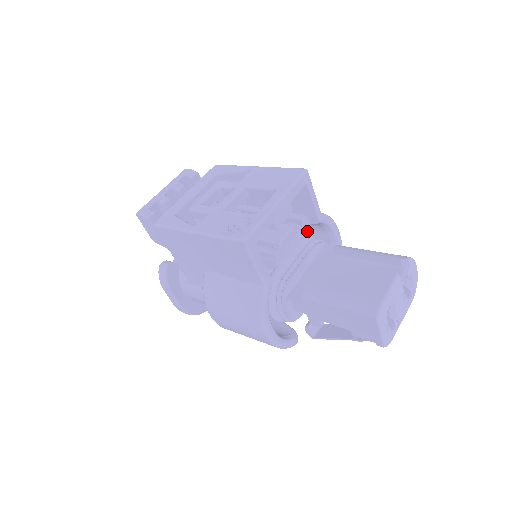
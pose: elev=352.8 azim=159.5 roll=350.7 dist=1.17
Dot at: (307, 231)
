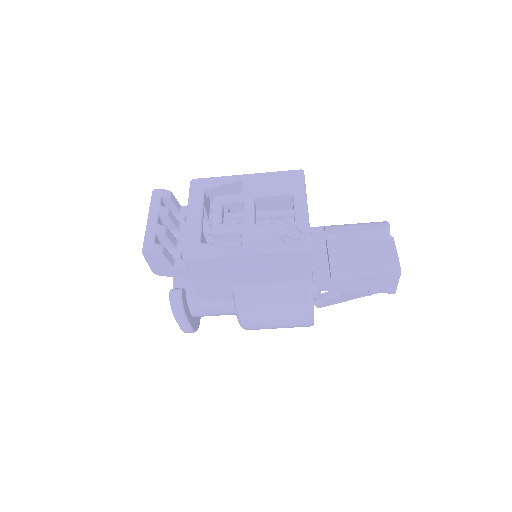
Dot at: occluded
